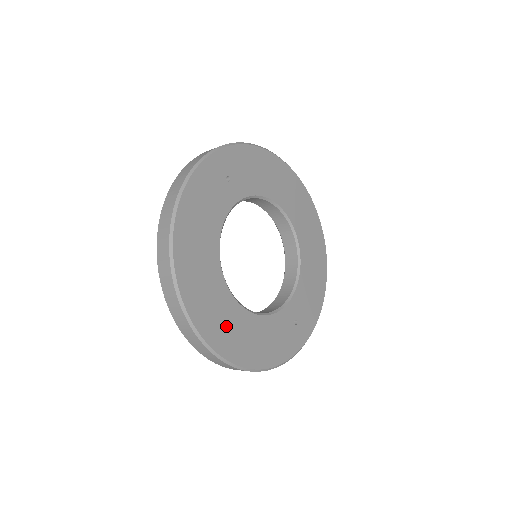
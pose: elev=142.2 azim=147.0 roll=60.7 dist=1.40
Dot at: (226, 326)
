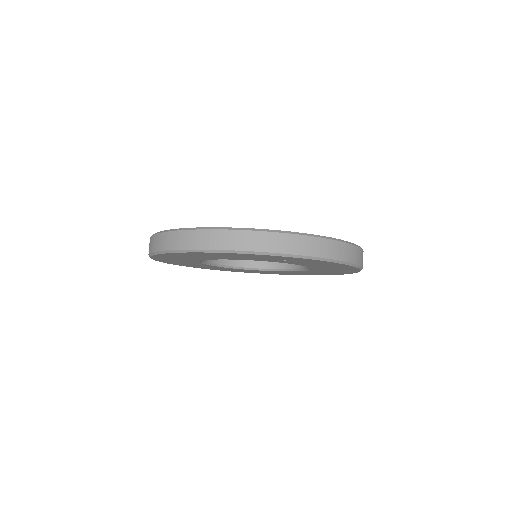
Dot at: occluded
